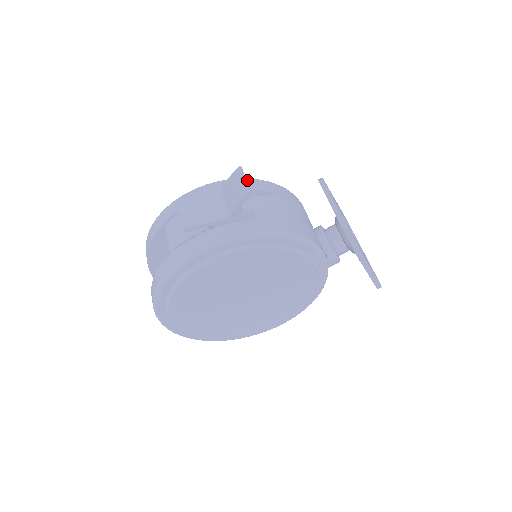
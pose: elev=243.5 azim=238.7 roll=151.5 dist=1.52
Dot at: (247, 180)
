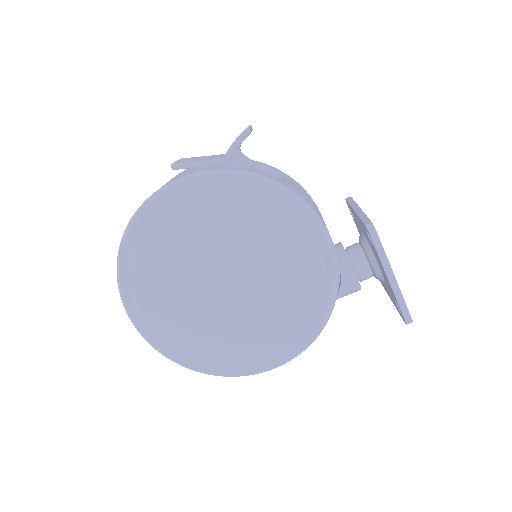
Dot at: (261, 162)
